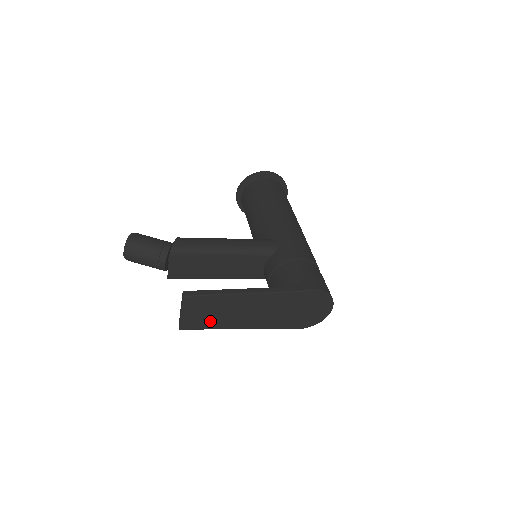
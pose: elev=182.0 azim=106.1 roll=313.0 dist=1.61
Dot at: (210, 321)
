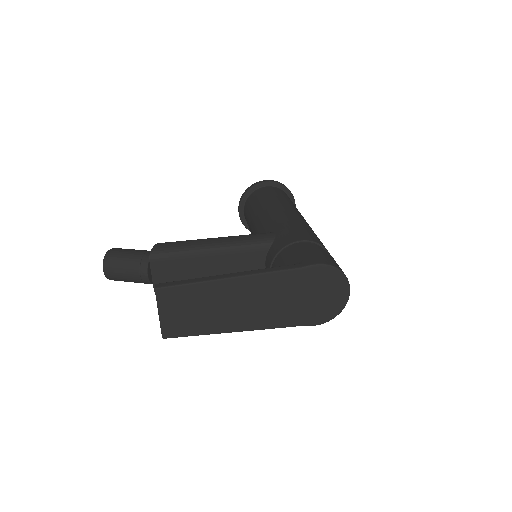
Dot at: (197, 323)
